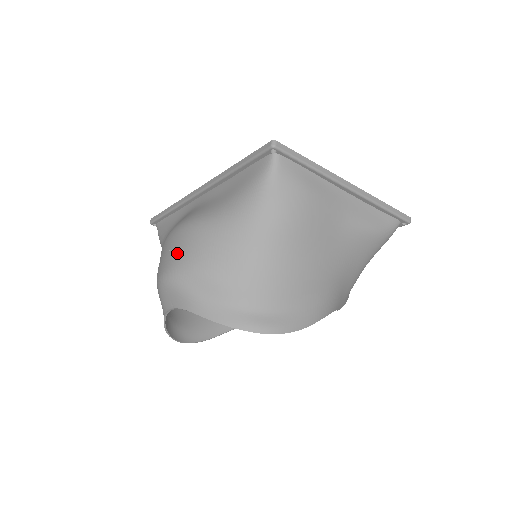
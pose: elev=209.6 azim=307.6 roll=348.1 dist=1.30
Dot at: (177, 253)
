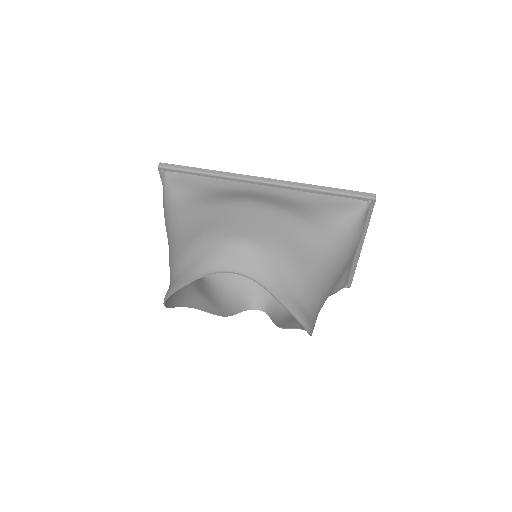
Dot at: (262, 227)
